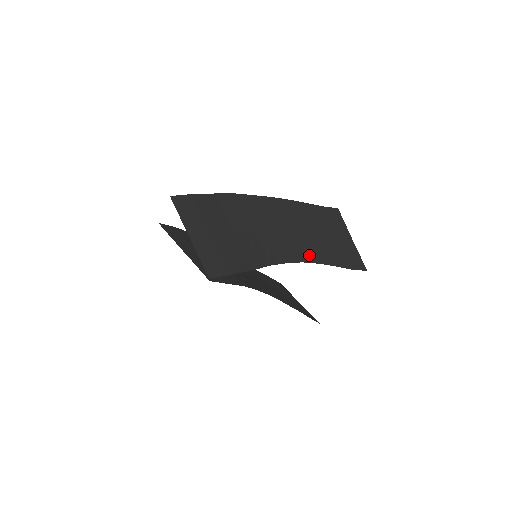
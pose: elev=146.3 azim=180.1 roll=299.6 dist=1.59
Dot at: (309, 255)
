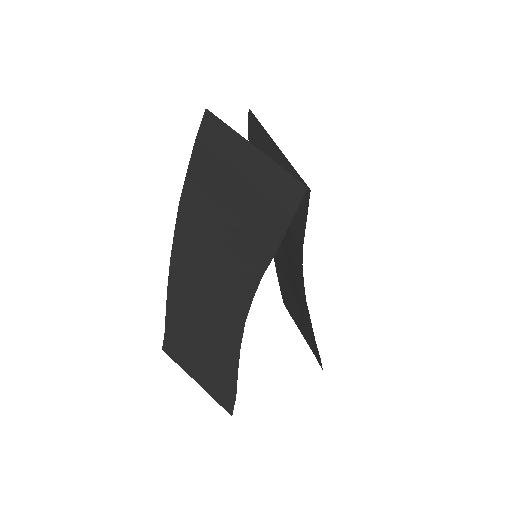
Dot at: occluded
